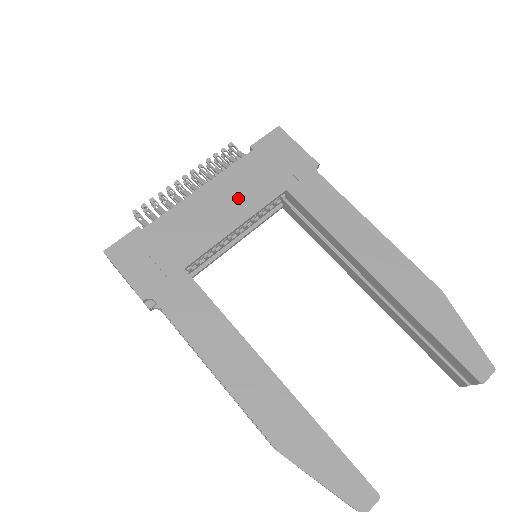
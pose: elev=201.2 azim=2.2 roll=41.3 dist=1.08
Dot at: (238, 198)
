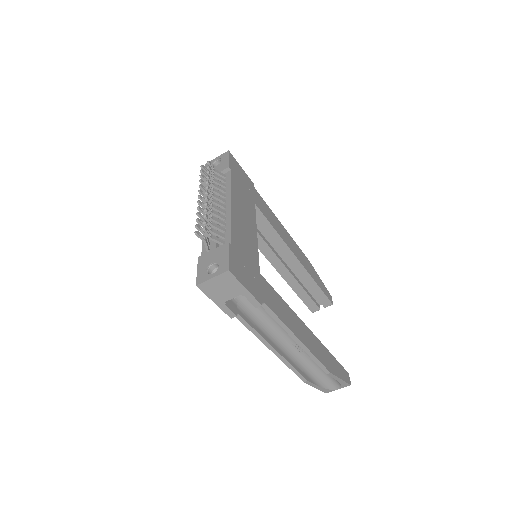
Dot at: (246, 211)
